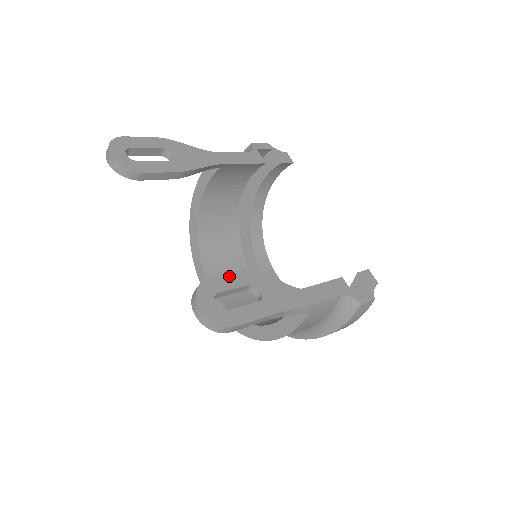
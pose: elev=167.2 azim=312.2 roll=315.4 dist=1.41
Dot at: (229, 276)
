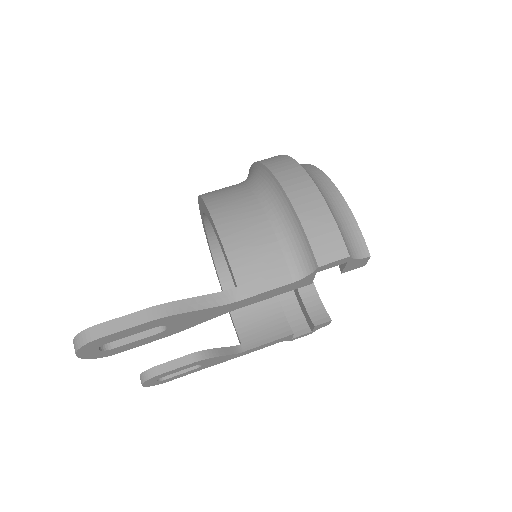
Dot at: (178, 369)
